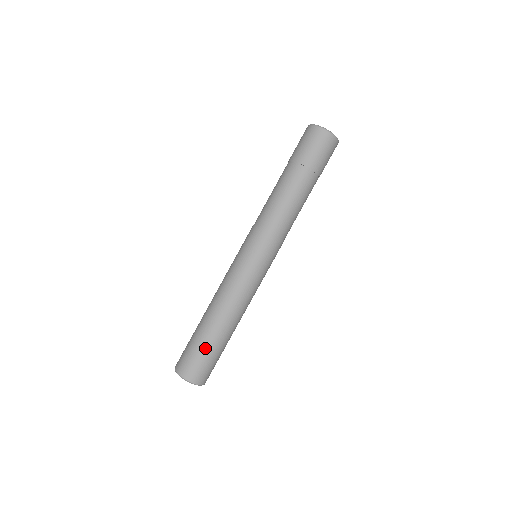
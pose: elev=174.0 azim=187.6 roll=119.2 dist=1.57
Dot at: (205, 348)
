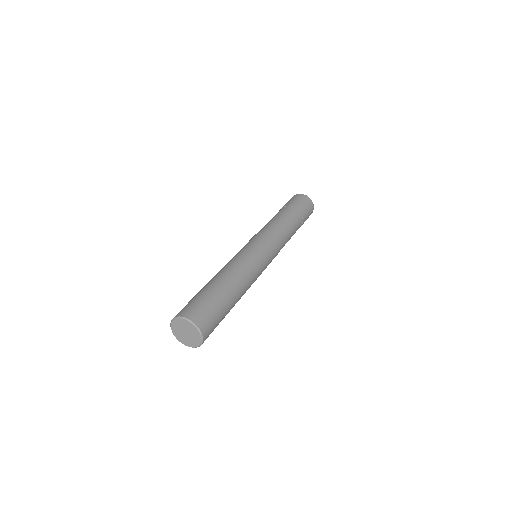
Dot at: (221, 305)
